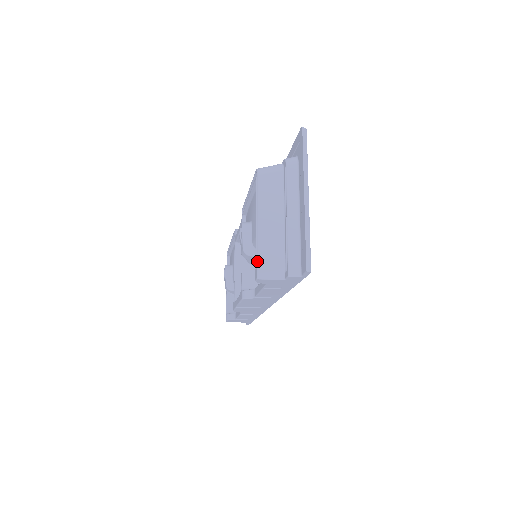
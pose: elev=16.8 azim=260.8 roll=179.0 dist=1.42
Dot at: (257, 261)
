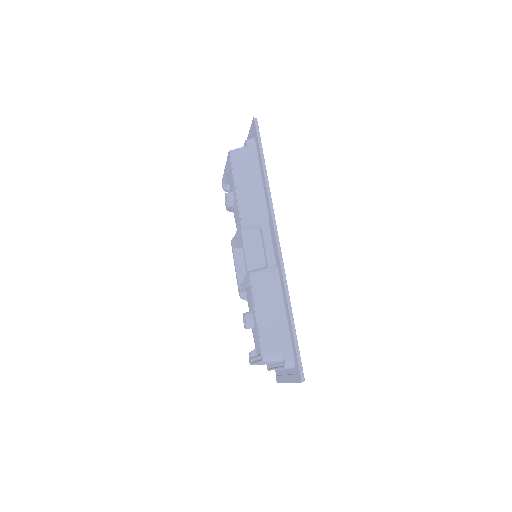
Dot at: occluded
